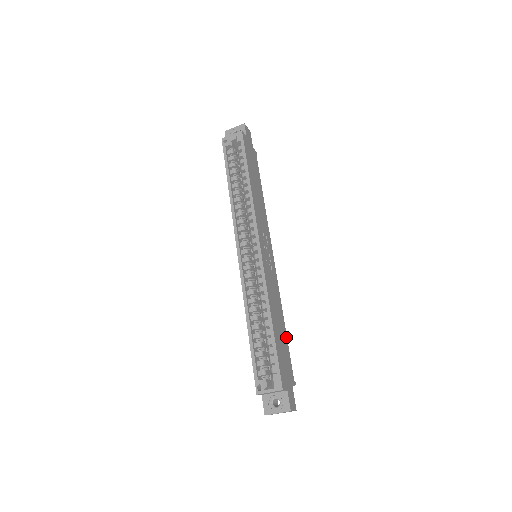
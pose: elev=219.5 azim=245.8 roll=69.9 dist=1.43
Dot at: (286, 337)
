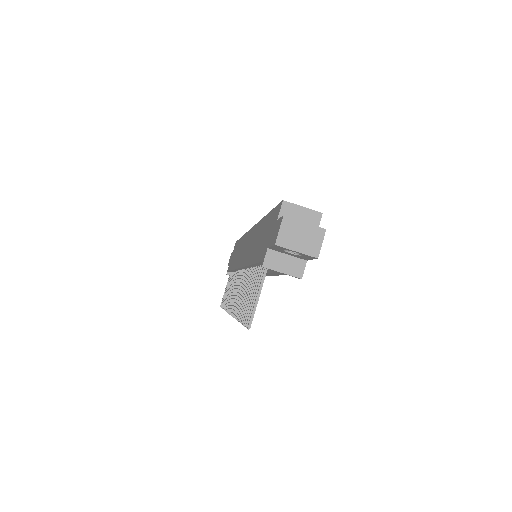
Dot at: occluded
